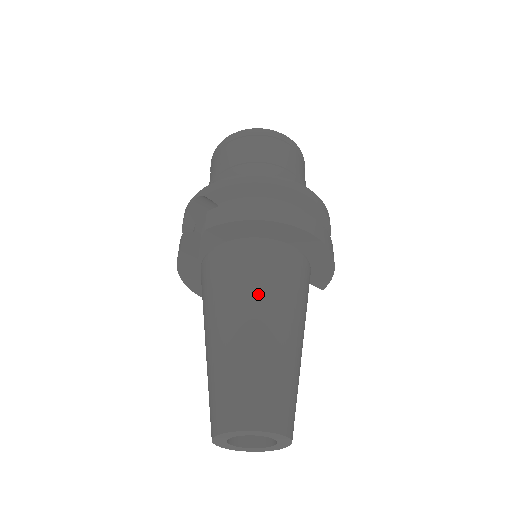
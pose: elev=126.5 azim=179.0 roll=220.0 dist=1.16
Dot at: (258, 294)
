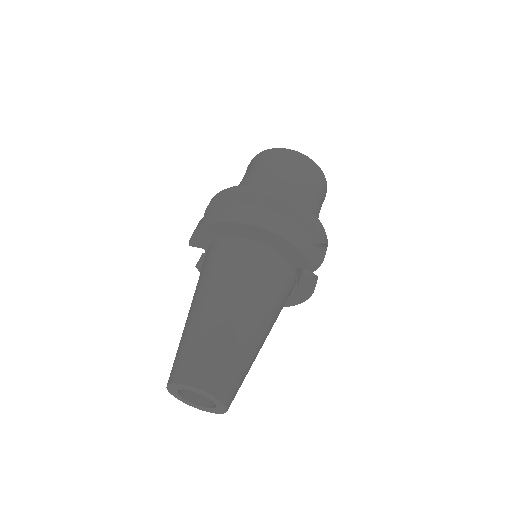
Dot at: (205, 282)
